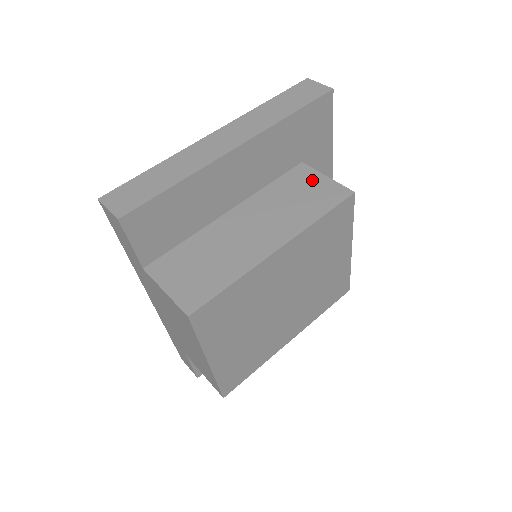
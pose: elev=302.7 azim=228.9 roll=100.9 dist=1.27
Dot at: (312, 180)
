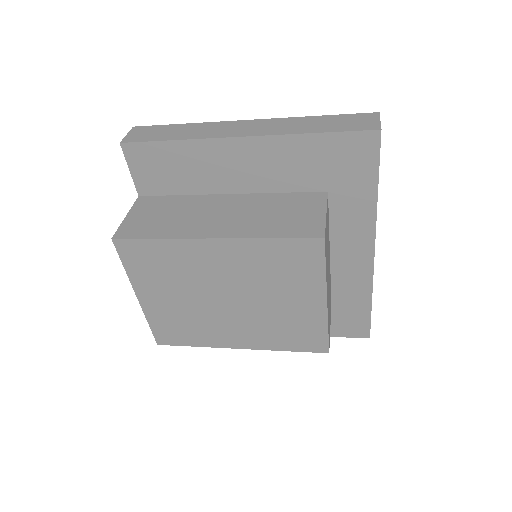
Dot at: (311, 208)
